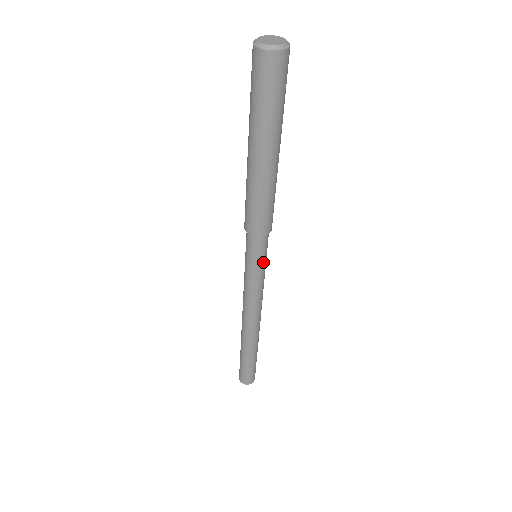
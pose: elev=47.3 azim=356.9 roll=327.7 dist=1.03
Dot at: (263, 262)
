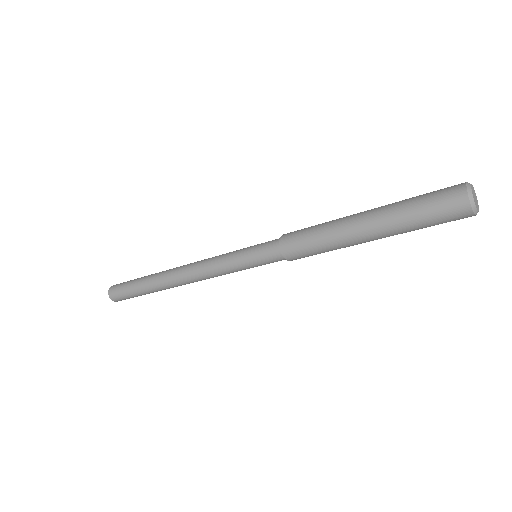
Dot at: occluded
